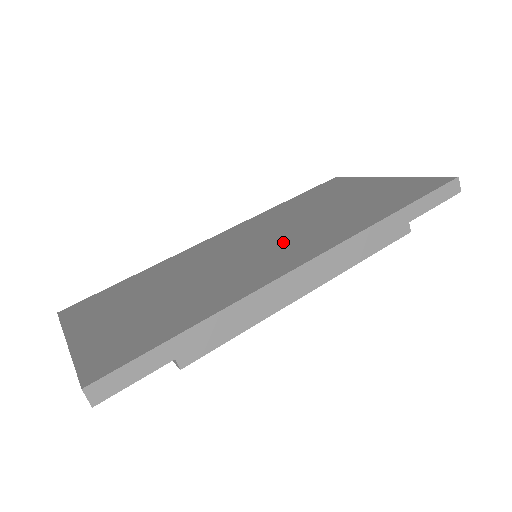
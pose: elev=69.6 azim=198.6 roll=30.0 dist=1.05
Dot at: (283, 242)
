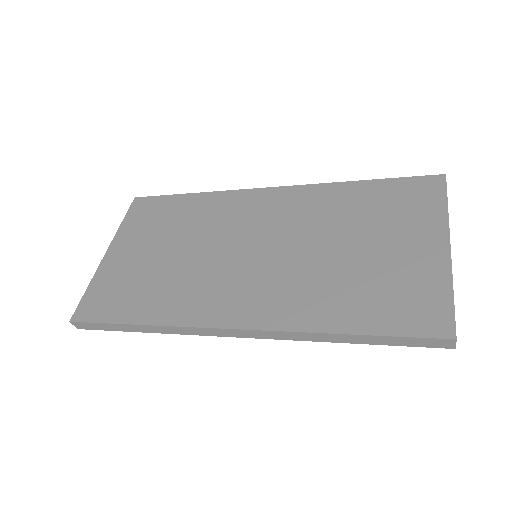
Dot at: (264, 272)
